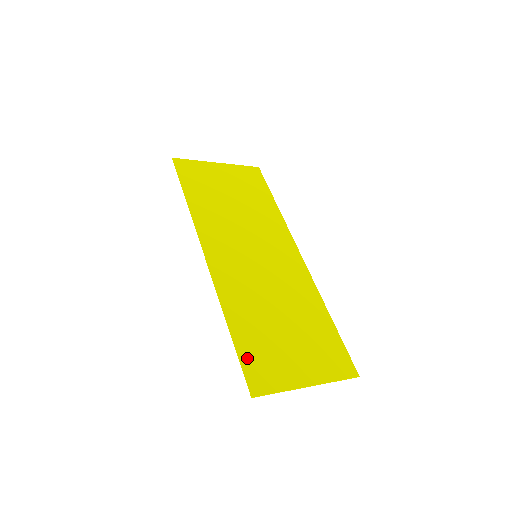
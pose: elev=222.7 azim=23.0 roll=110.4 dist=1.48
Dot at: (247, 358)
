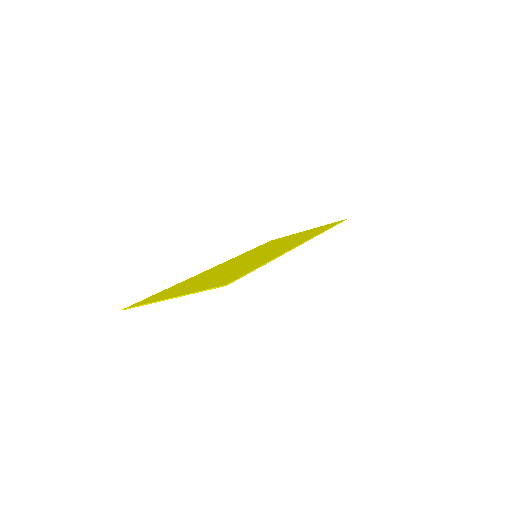
Dot at: occluded
